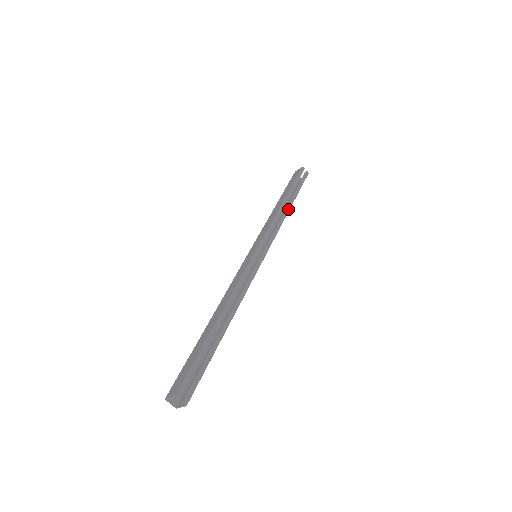
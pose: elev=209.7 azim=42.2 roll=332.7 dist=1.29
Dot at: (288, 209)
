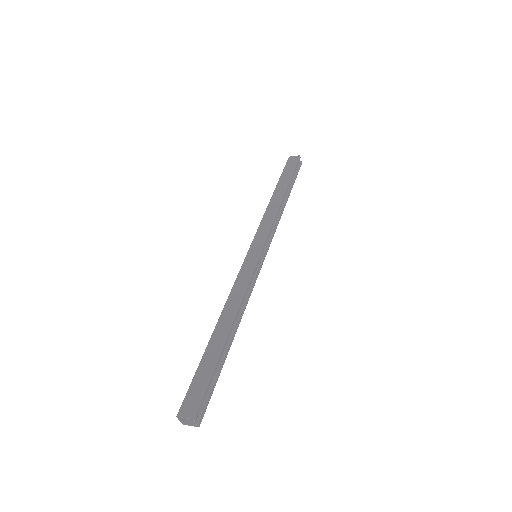
Dot at: (285, 205)
